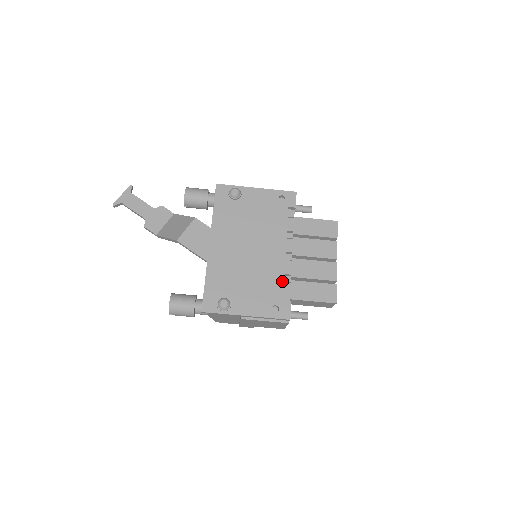
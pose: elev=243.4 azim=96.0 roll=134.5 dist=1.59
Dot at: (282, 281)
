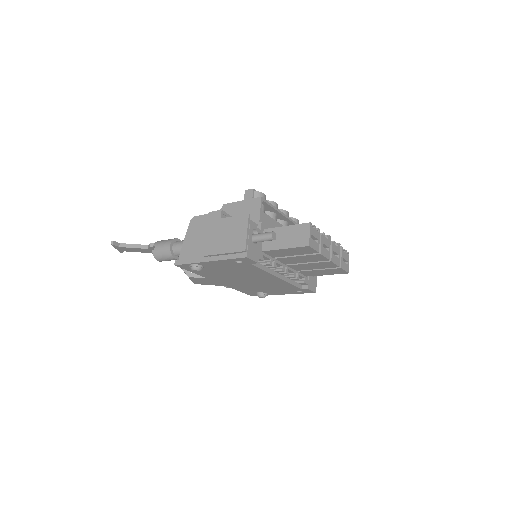
Dot at: (291, 285)
